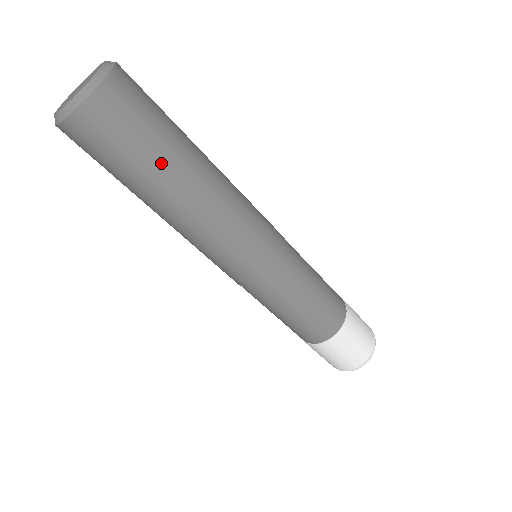
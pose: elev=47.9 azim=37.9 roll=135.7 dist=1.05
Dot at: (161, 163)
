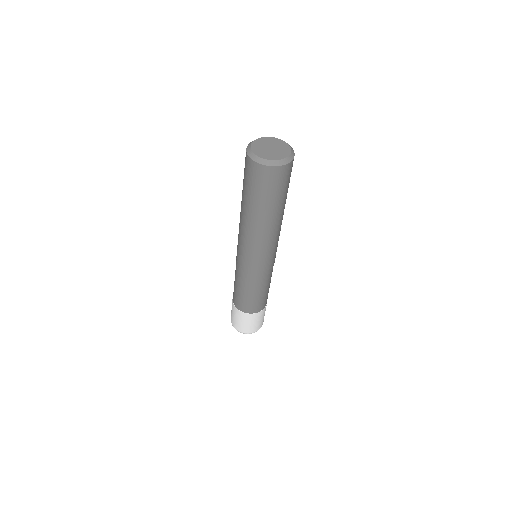
Dot at: (258, 204)
